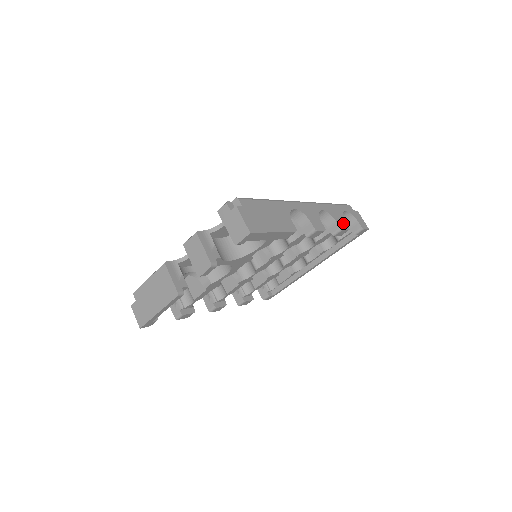
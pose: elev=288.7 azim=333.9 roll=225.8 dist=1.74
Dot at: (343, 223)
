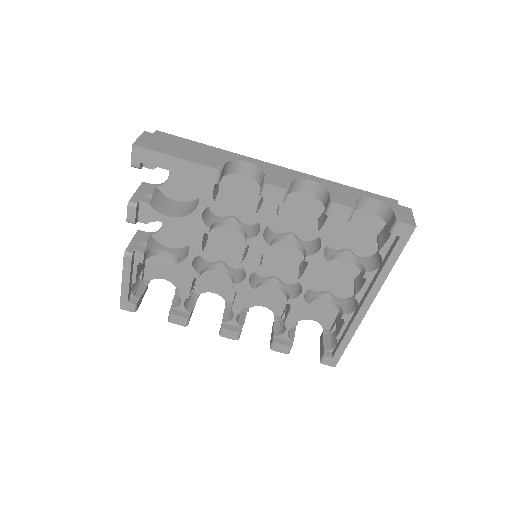
Dot at: (346, 200)
